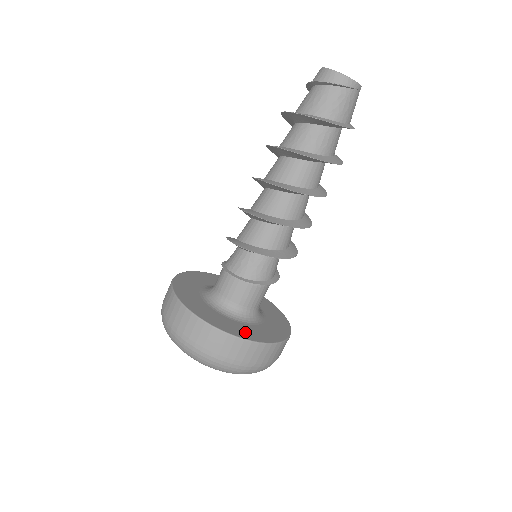
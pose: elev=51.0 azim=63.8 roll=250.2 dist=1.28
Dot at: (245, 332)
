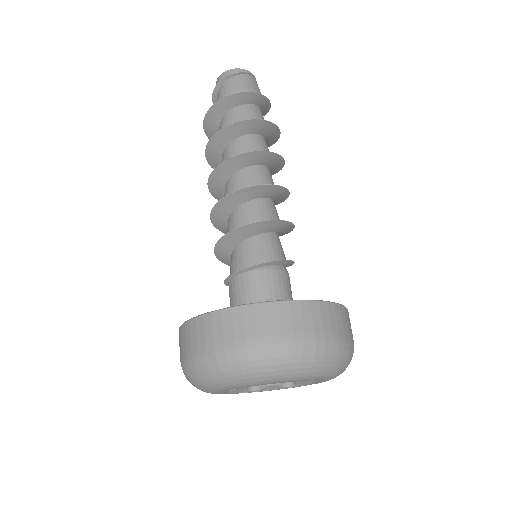
Dot at: occluded
